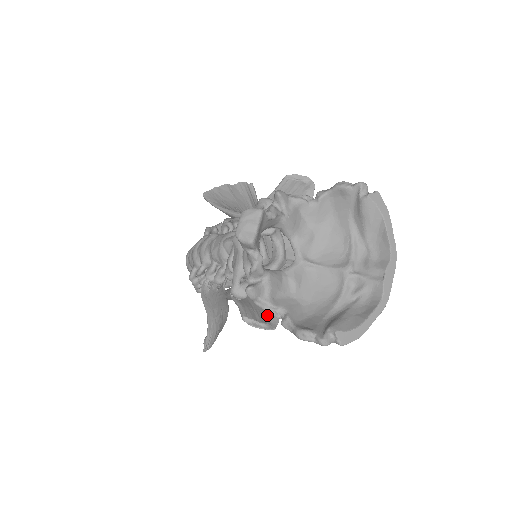
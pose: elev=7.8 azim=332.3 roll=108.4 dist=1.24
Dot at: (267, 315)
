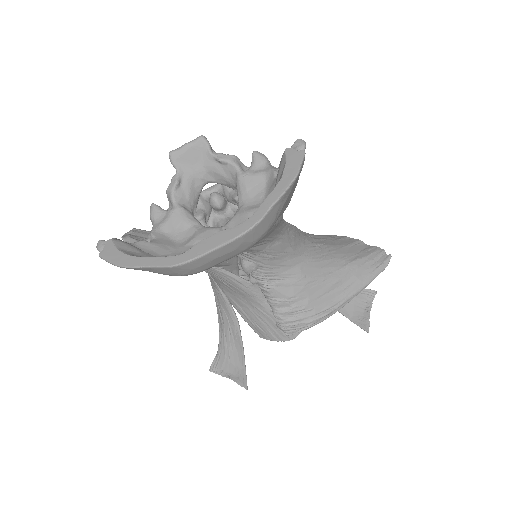
Dot at: occluded
